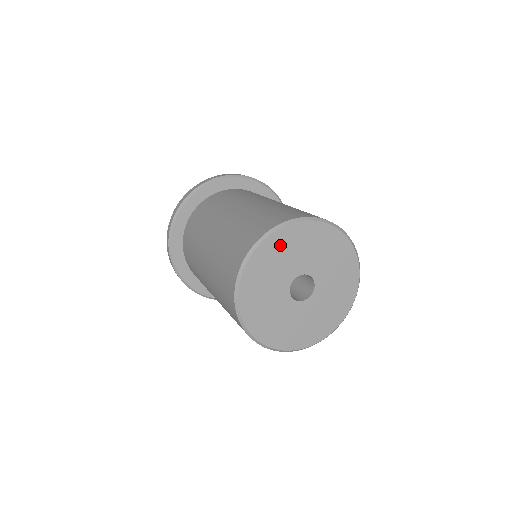
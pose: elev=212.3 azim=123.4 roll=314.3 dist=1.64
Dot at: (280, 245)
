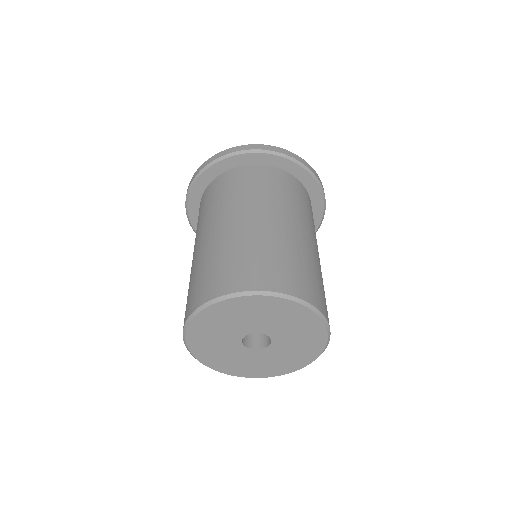
Dot at: (209, 322)
